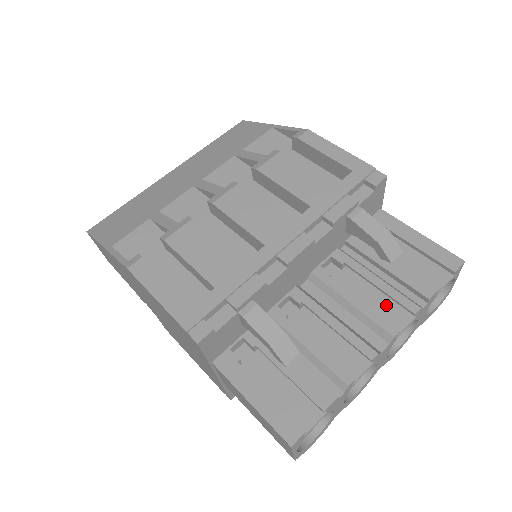
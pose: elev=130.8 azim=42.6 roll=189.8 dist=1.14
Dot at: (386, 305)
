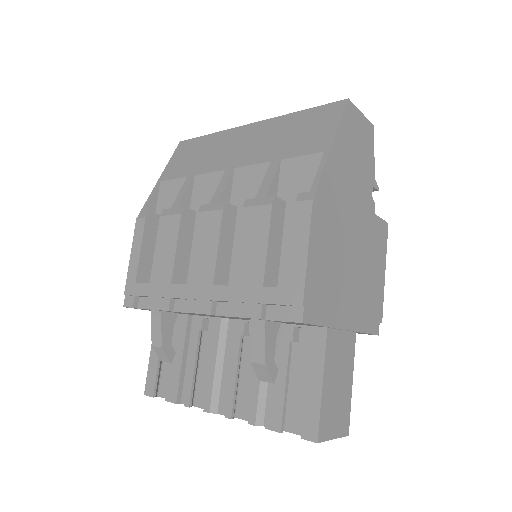
Dot at: occluded
